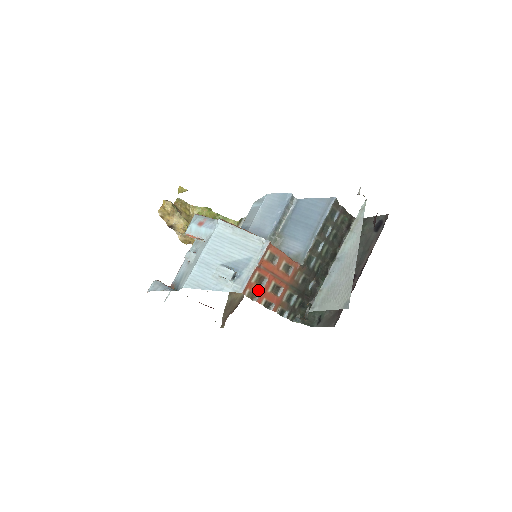
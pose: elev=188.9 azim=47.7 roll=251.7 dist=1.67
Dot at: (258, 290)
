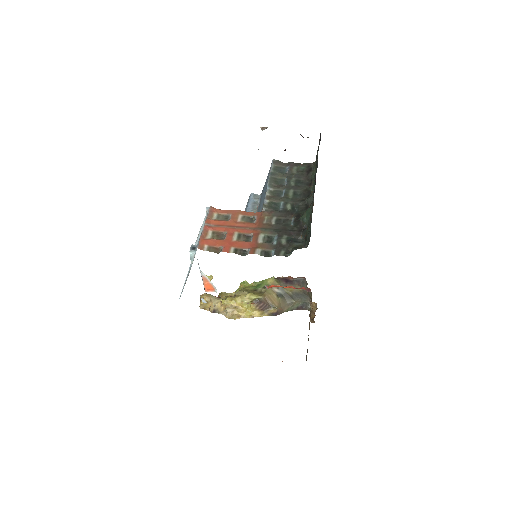
Dot at: (219, 243)
